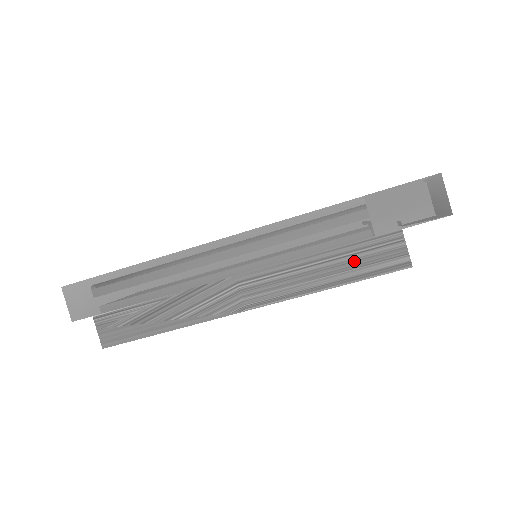
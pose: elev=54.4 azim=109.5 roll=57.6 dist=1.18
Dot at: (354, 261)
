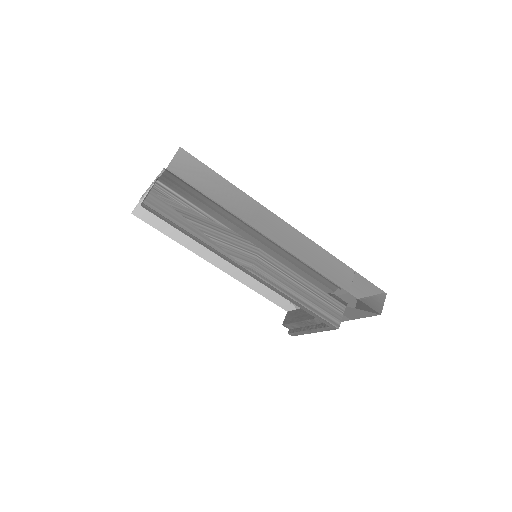
Dot at: (317, 301)
